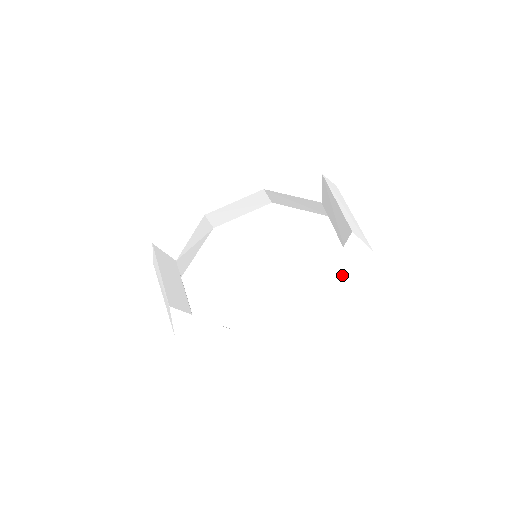
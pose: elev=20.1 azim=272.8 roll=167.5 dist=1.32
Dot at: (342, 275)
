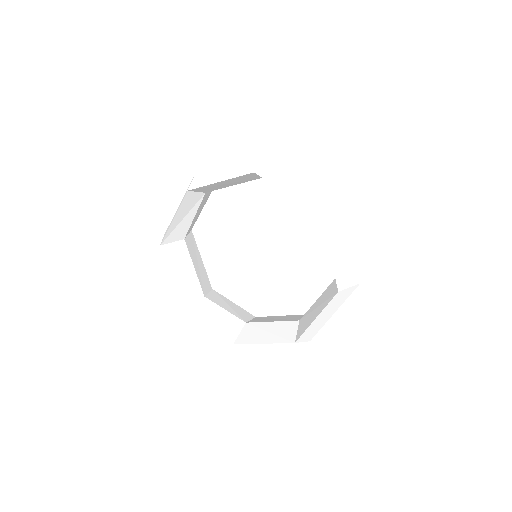
Dot at: (325, 315)
